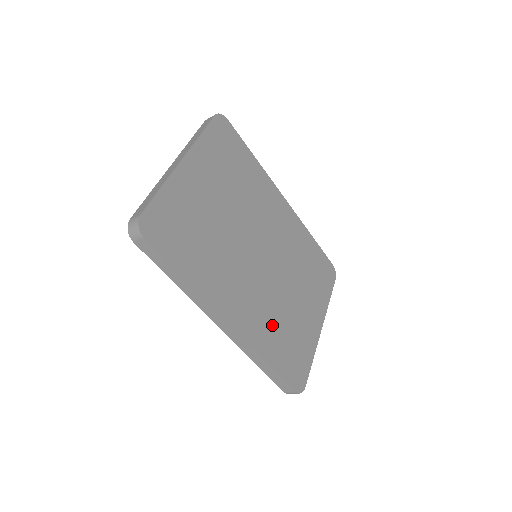
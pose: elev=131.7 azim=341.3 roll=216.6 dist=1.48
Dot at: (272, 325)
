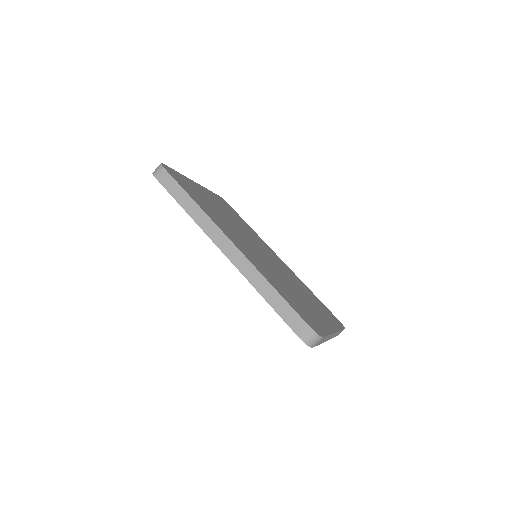
Dot at: (275, 280)
